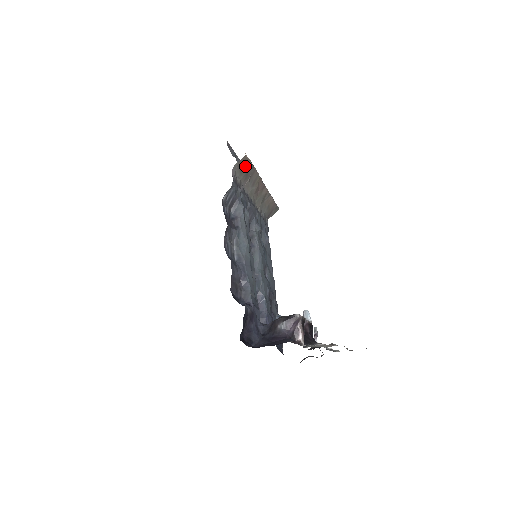
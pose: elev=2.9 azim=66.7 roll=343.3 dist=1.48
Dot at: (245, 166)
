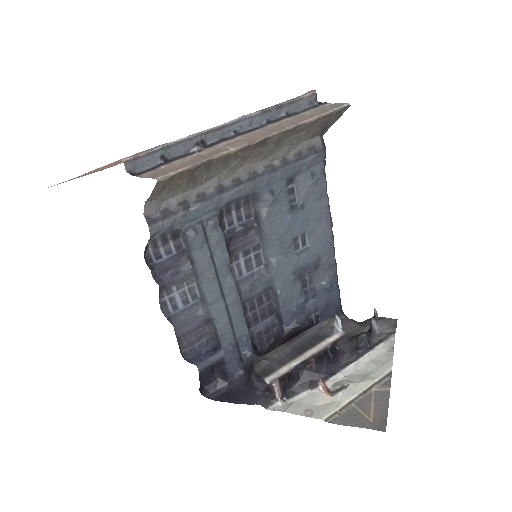
Dot at: (177, 179)
